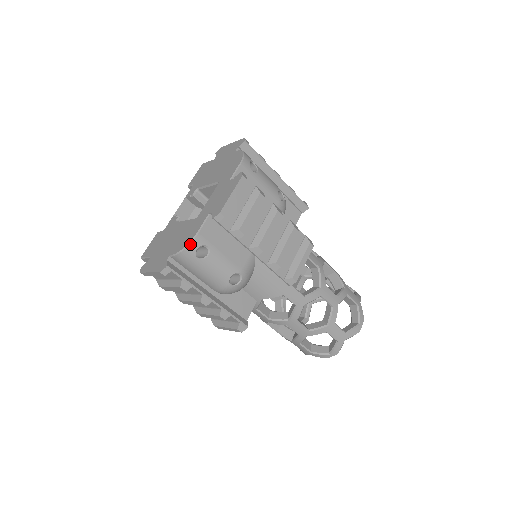
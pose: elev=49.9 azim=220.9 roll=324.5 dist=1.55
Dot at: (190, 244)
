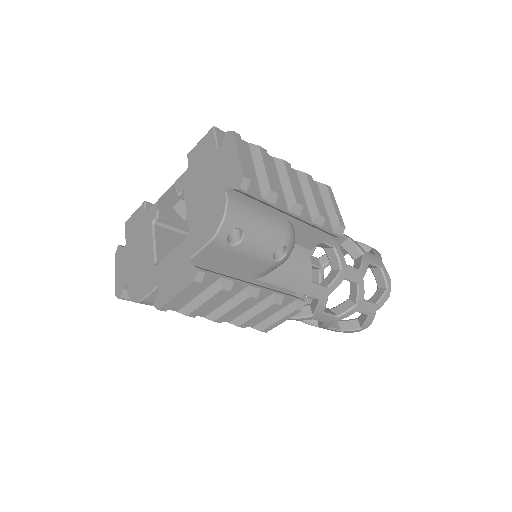
Dot at: (136, 302)
